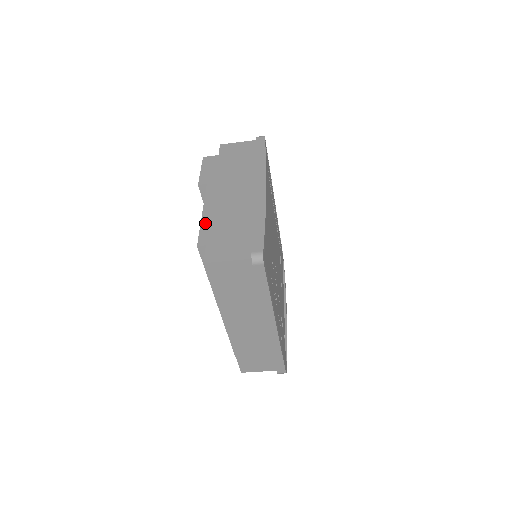
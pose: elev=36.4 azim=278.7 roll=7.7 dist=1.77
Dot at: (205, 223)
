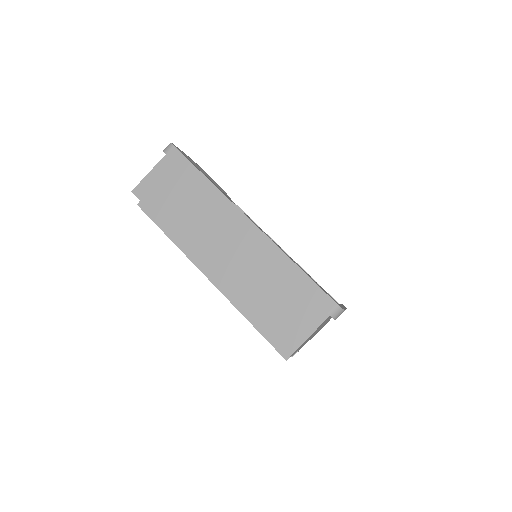
Dot at: occluded
